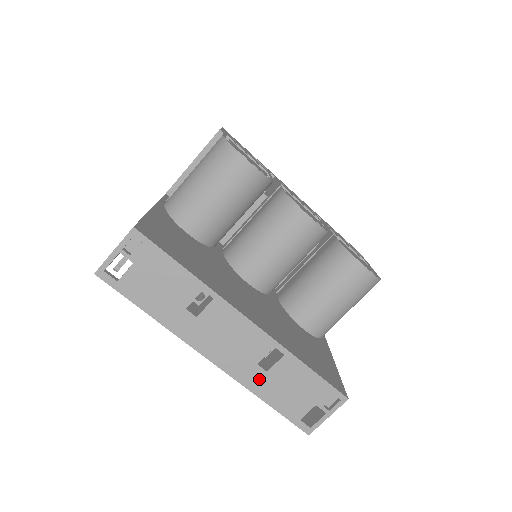
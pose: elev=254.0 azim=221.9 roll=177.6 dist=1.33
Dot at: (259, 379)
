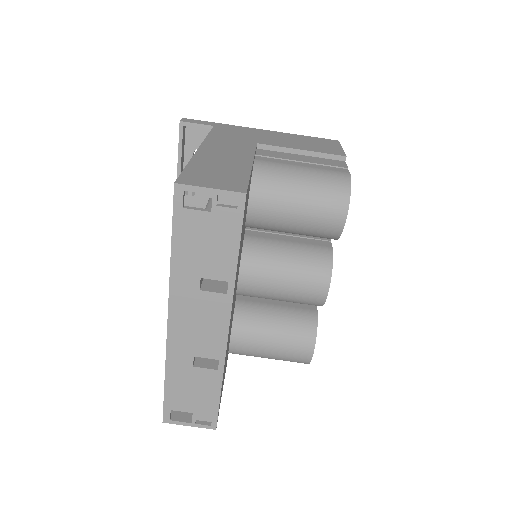
Dot at: (182, 365)
